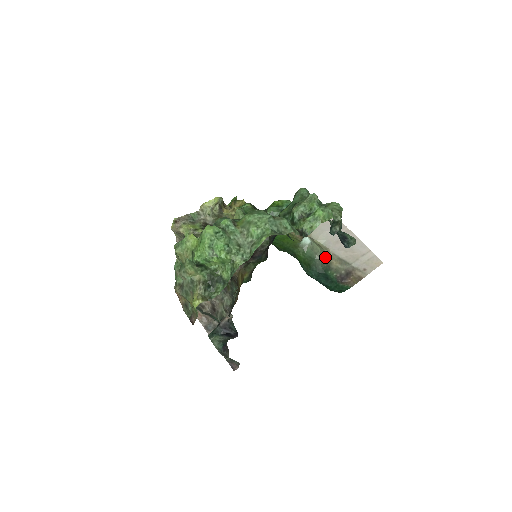
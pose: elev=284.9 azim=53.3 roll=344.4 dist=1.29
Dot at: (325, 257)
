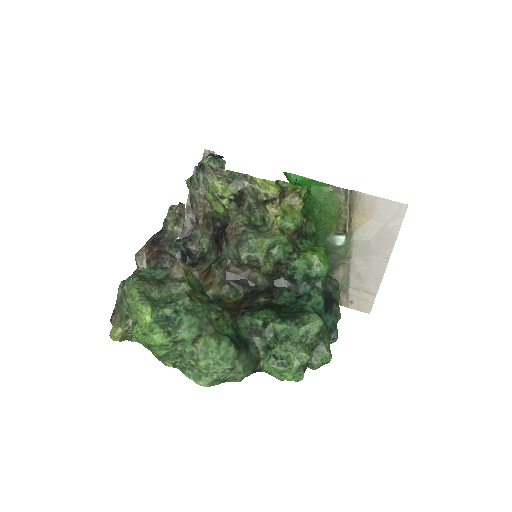
Dot at: (339, 262)
